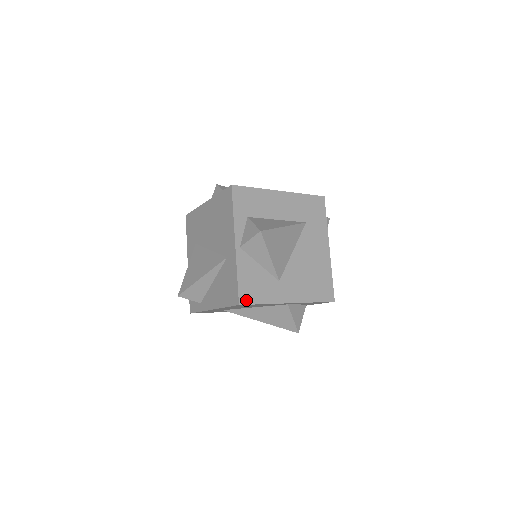
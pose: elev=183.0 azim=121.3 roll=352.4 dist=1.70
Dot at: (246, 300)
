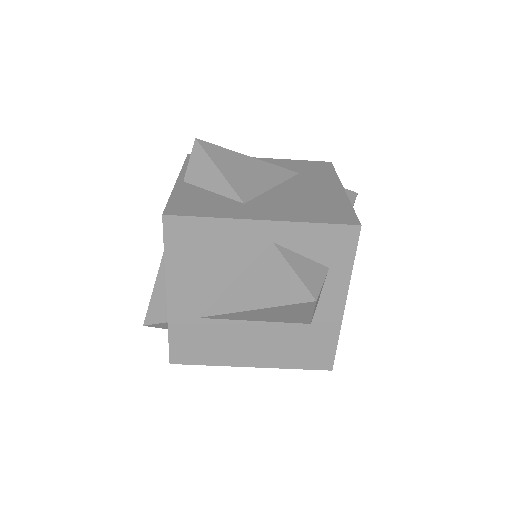
Dot at: (177, 212)
